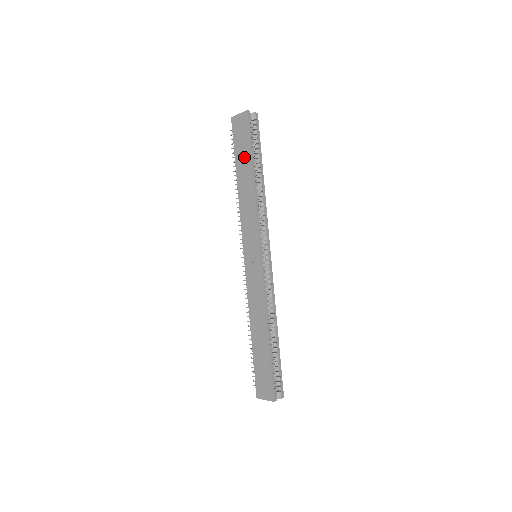
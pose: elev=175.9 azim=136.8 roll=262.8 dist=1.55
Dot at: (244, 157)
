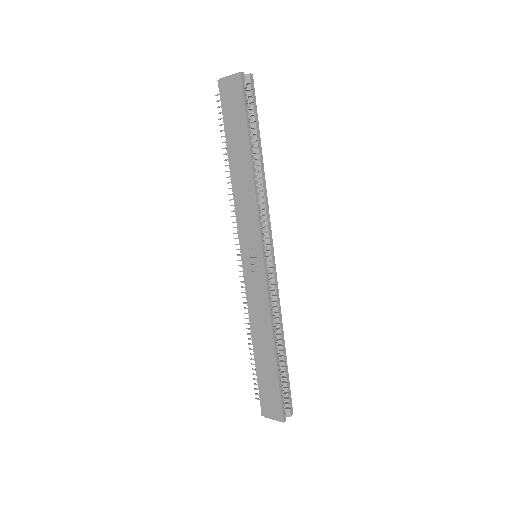
Dot at: (238, 134)
